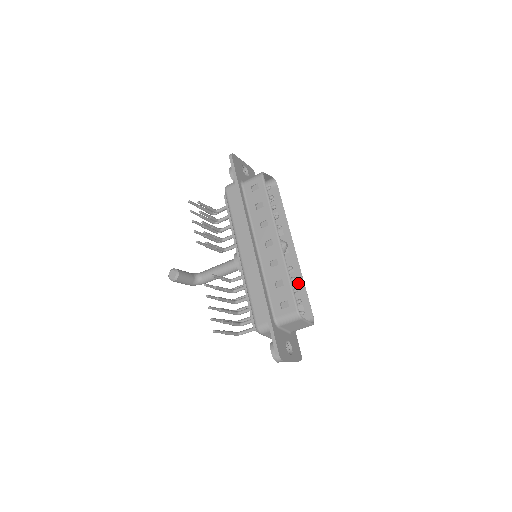
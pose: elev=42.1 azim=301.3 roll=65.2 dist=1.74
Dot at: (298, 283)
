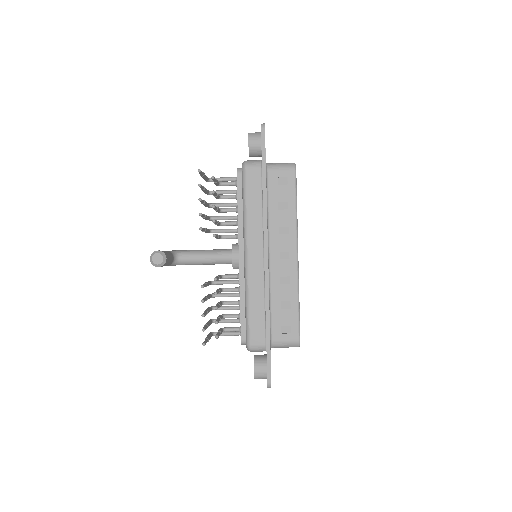
Dot at: occluded
